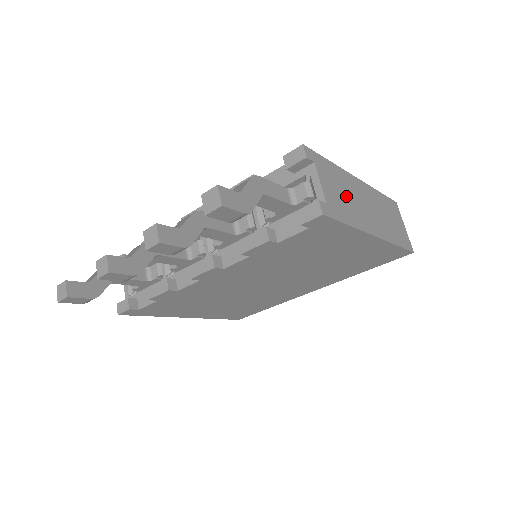
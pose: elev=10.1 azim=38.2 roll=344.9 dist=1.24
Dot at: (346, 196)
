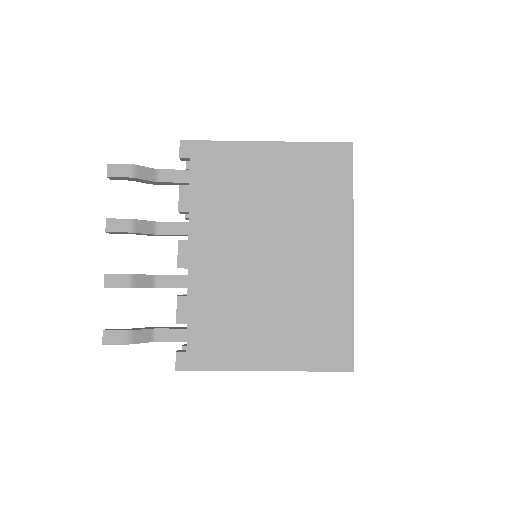
Dot at: occluded
